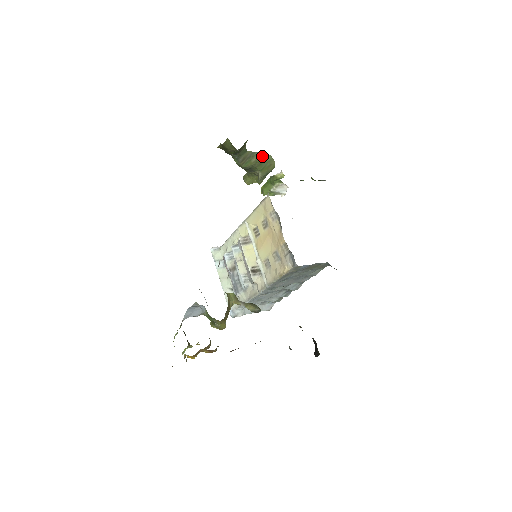
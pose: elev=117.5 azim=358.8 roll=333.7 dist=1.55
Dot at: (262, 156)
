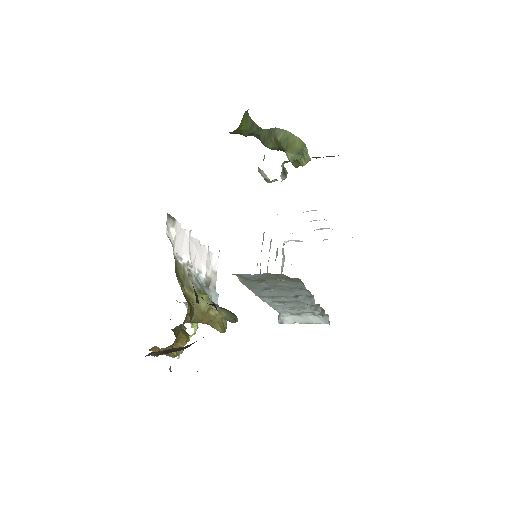
Dot at: (277, 133)
